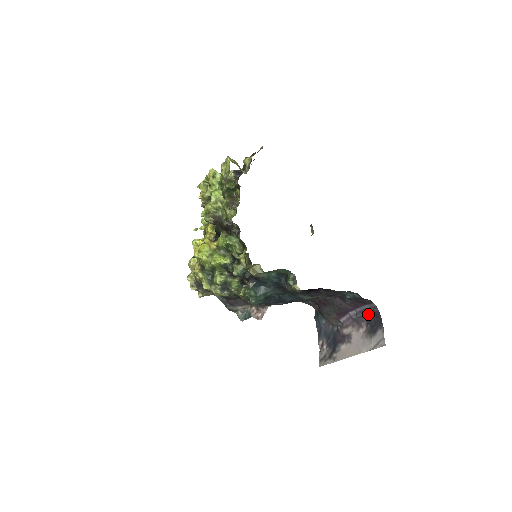
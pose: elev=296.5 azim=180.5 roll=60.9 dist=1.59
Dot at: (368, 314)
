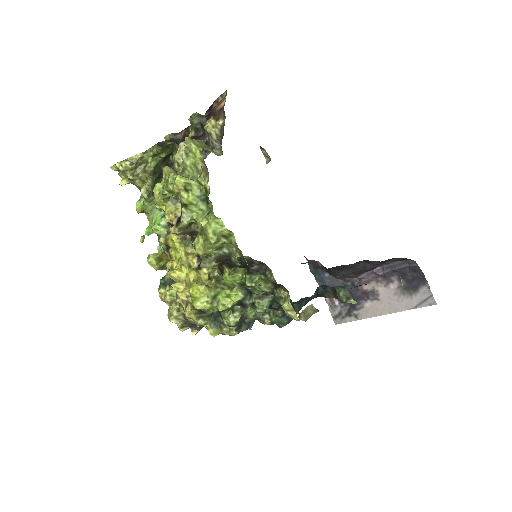
Dot at: (401, 269)
